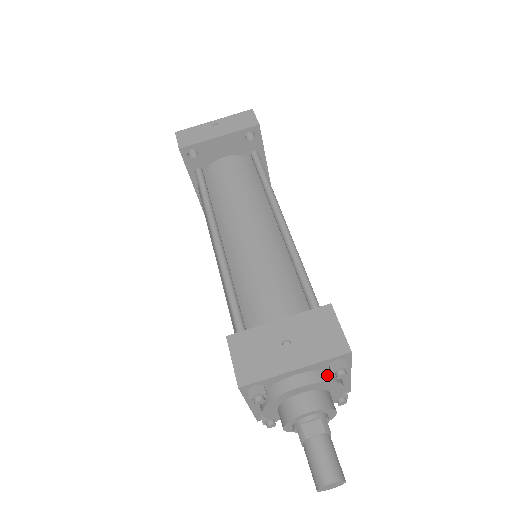
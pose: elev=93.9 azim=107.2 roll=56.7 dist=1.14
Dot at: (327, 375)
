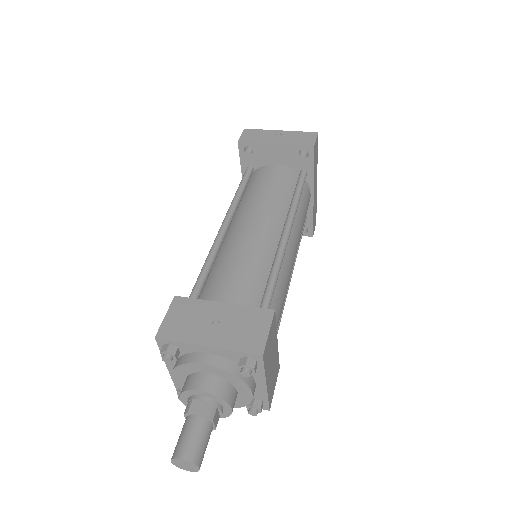
Dot at: (236, 368)
